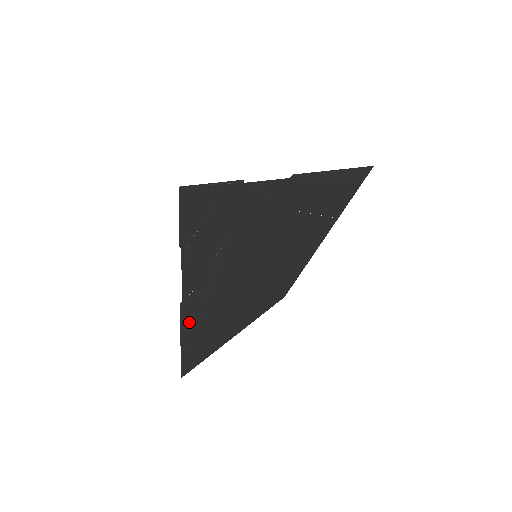
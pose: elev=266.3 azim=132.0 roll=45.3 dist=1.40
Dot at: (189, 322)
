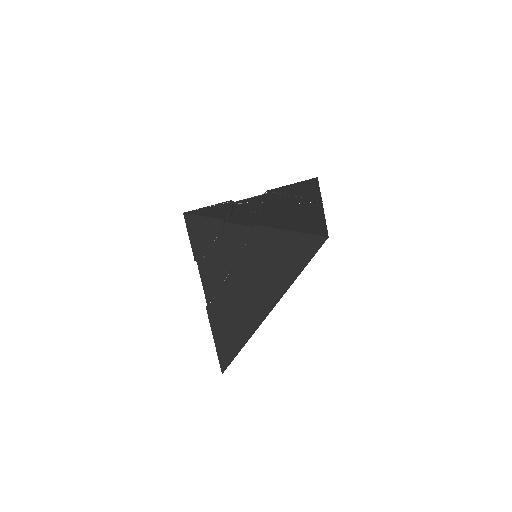
Dot at: (223, 317)
